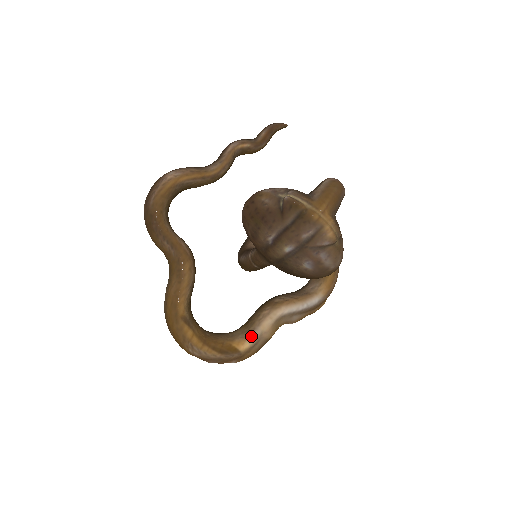
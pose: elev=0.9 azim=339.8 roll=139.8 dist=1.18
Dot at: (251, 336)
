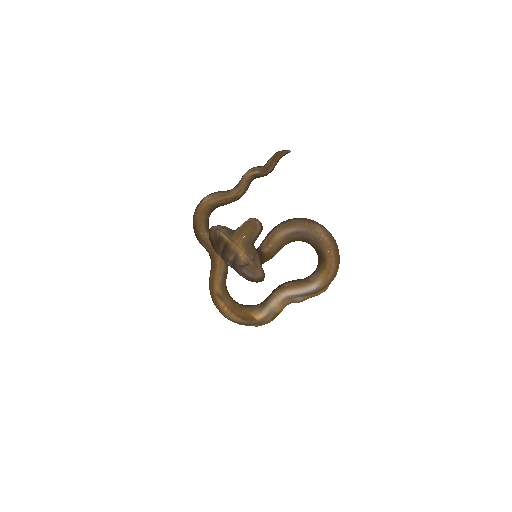
Dot at: (264, 310)
